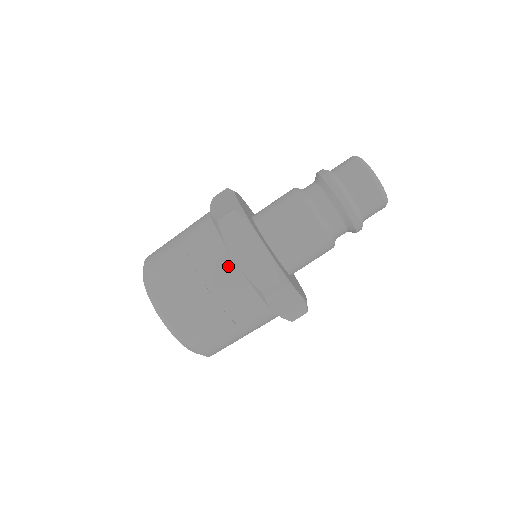
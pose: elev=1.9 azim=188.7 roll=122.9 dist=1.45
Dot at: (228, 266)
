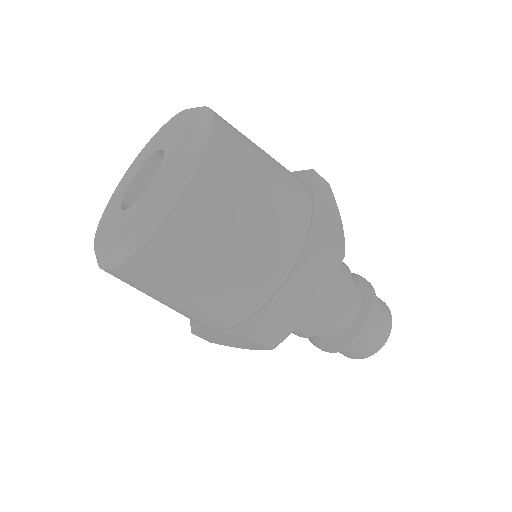
Dot at: (303, 193)
